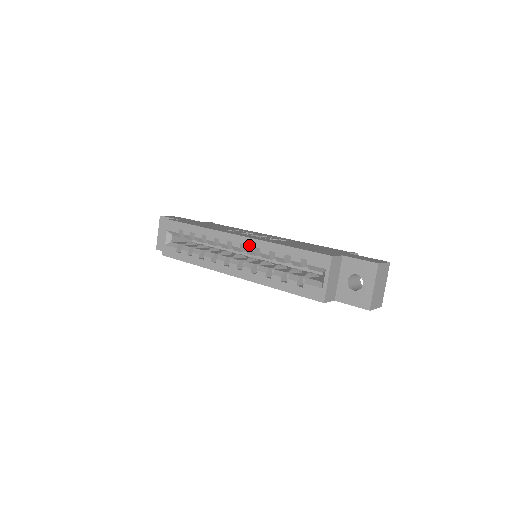
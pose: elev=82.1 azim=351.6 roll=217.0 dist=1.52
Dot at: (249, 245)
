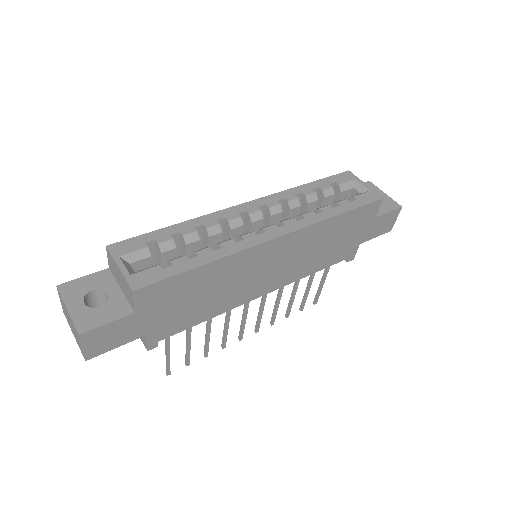
Dot at: (269, 202)
